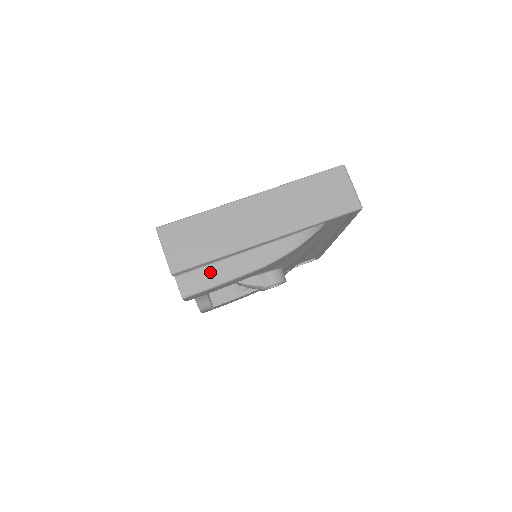
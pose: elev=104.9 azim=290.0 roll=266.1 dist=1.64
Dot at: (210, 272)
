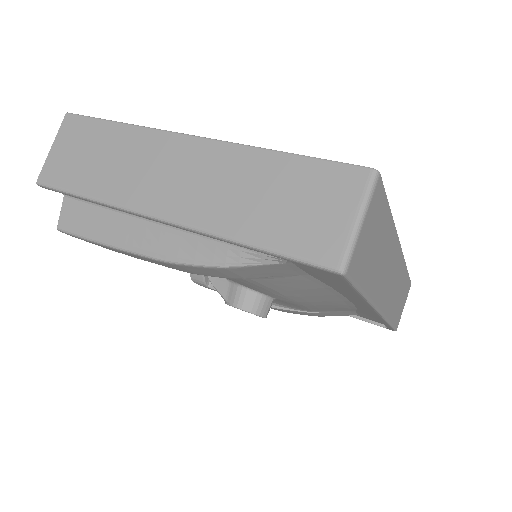
Dot at: (99, 217)
